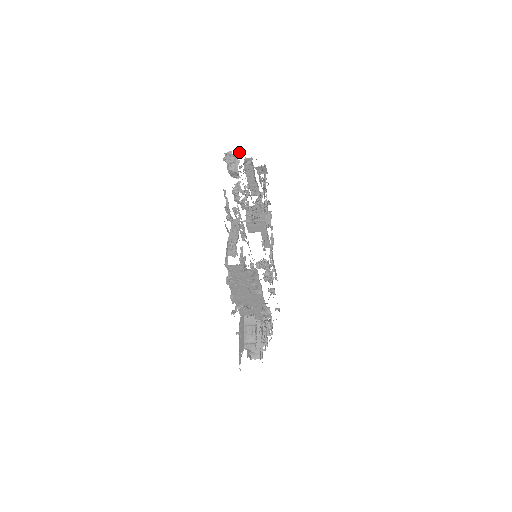
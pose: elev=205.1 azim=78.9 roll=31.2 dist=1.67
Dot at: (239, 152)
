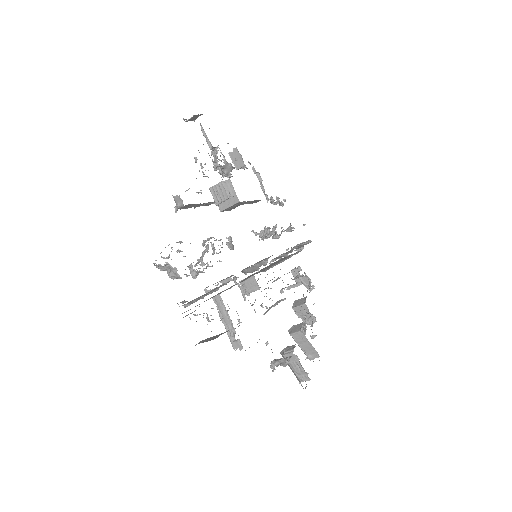
Dot at: (167, 258)
